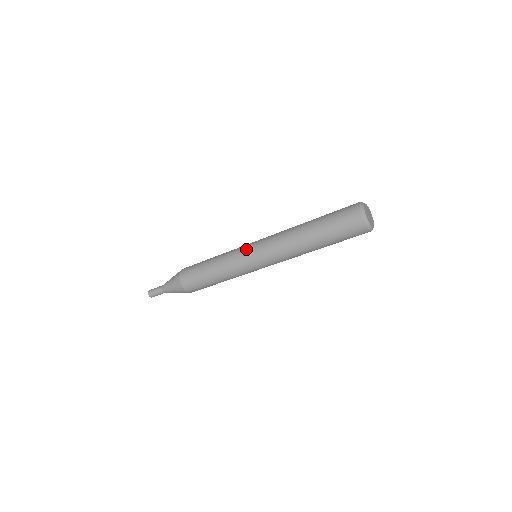
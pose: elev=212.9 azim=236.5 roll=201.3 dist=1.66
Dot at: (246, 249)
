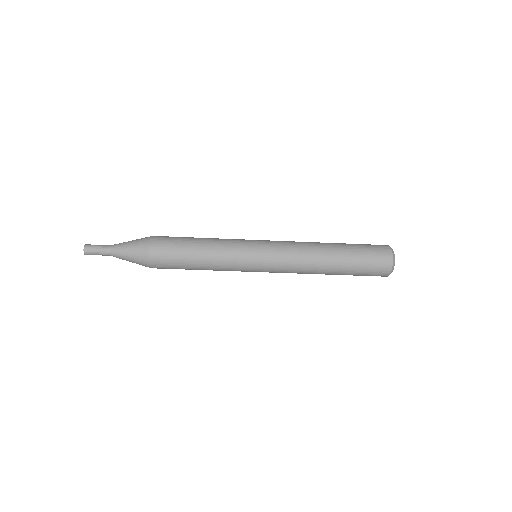
Dot at: (254, 242)
